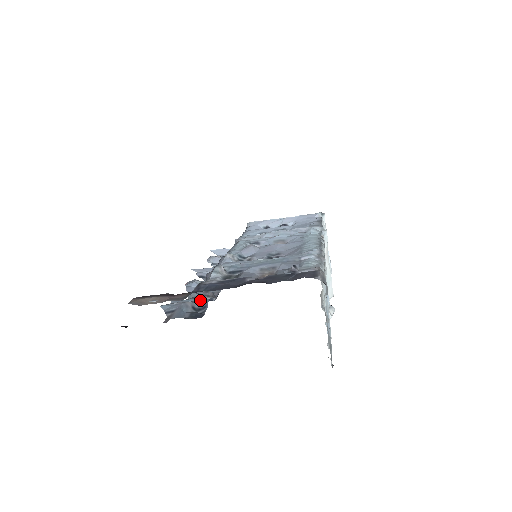
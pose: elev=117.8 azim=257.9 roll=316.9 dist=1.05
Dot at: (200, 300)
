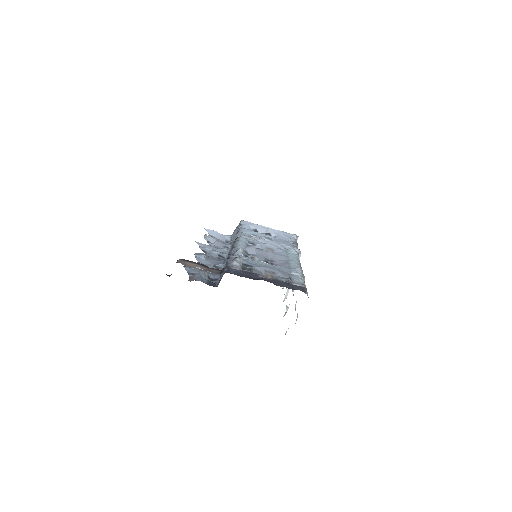
Dot at: occluded
